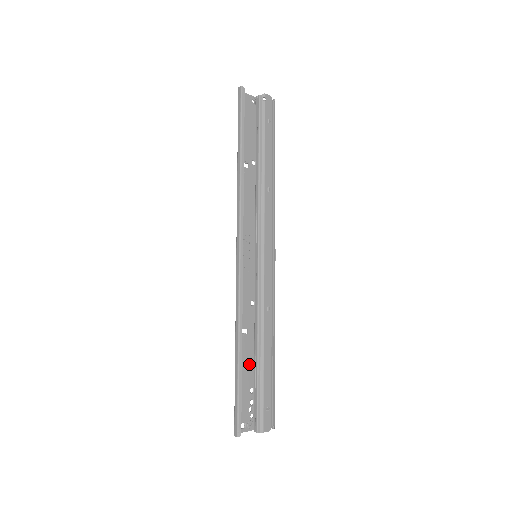
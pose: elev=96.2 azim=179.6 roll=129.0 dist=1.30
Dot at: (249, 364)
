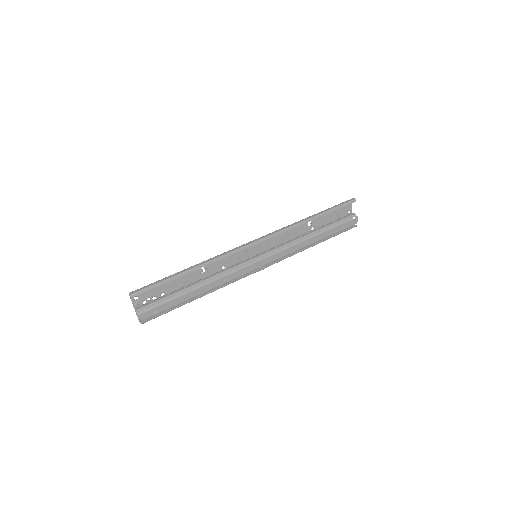
Dot at: (181, 284)
